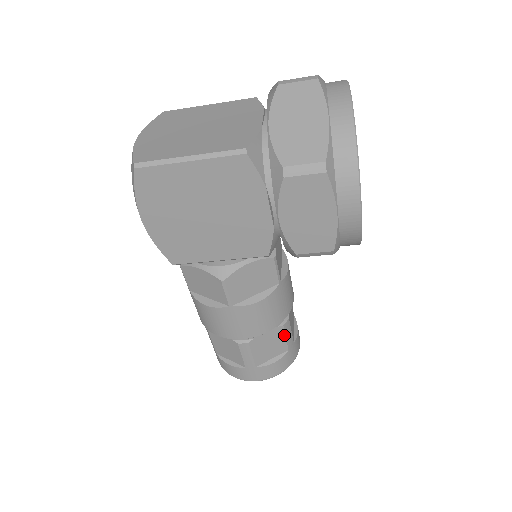
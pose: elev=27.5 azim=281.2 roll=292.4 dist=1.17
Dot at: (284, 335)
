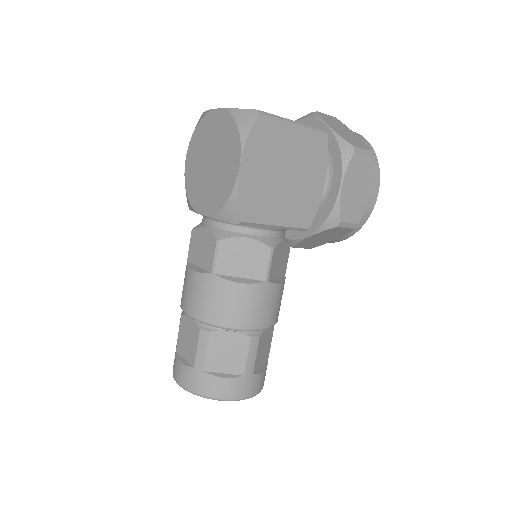
Dot at: (271, 340)
